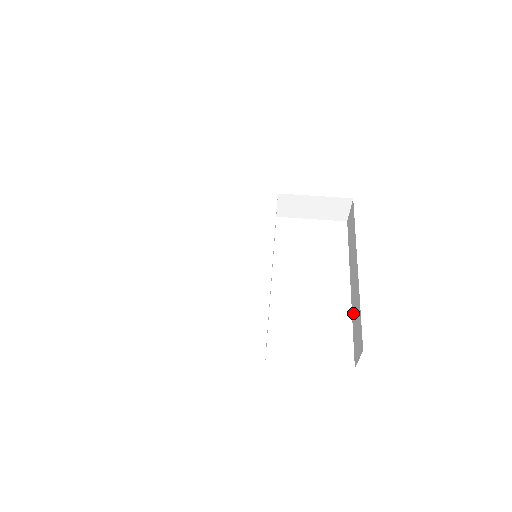
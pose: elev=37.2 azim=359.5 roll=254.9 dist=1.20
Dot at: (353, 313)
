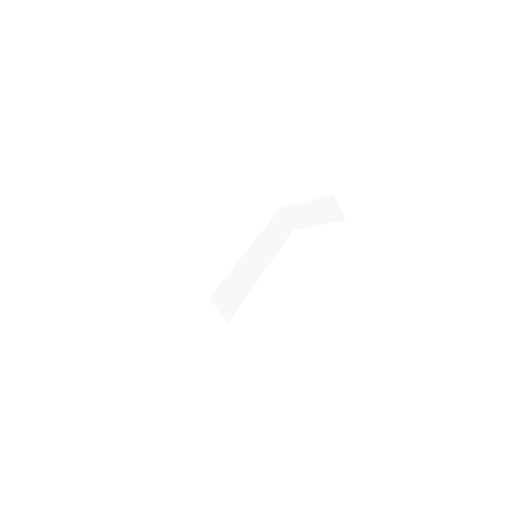
Dot at: occluded
